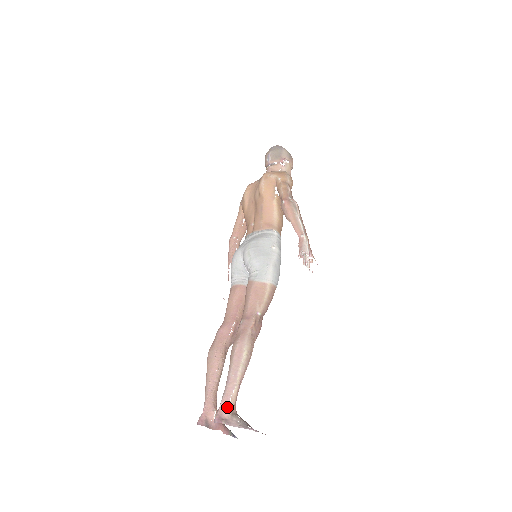
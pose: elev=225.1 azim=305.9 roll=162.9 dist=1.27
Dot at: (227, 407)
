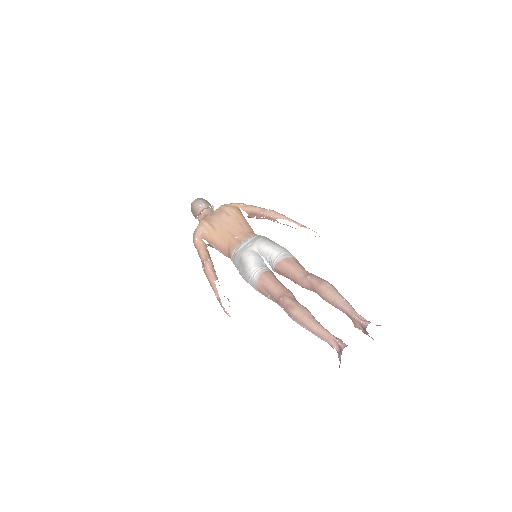
Dot at: occluded
